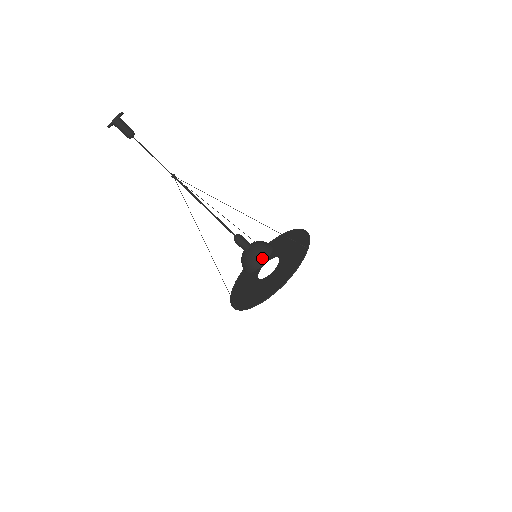
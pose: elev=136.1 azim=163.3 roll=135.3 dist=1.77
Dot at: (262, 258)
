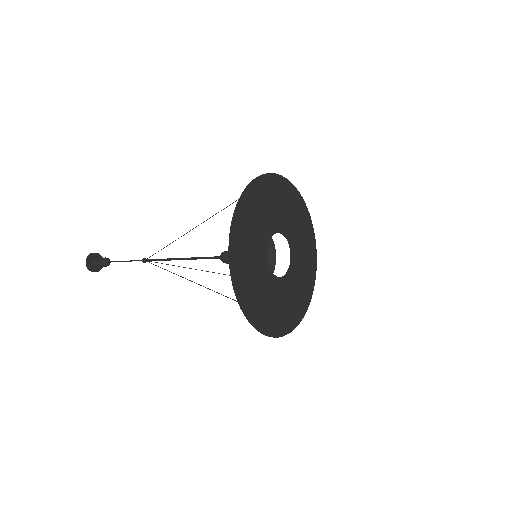
Dot at: occluded
